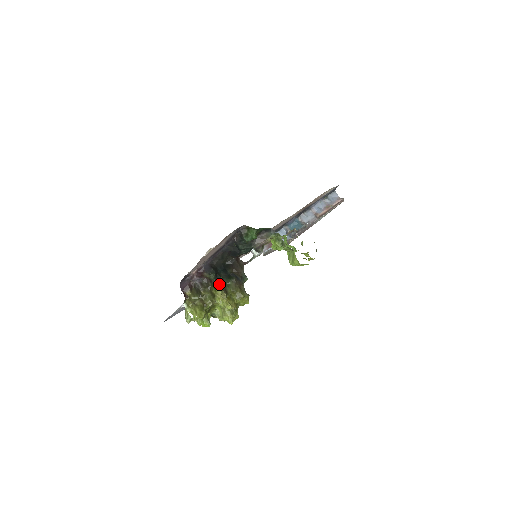
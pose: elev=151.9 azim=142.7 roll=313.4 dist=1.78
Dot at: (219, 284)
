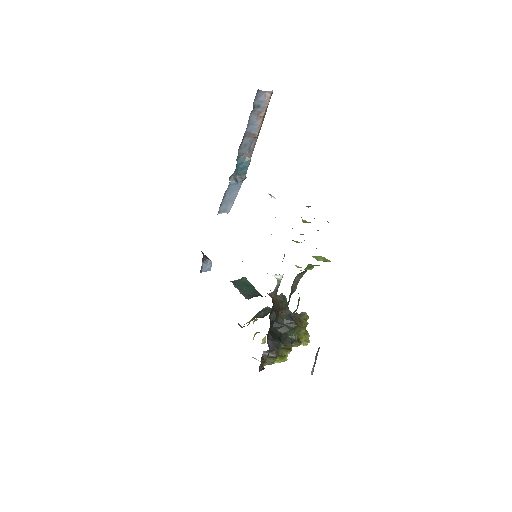
Dot at: (290, 343)
